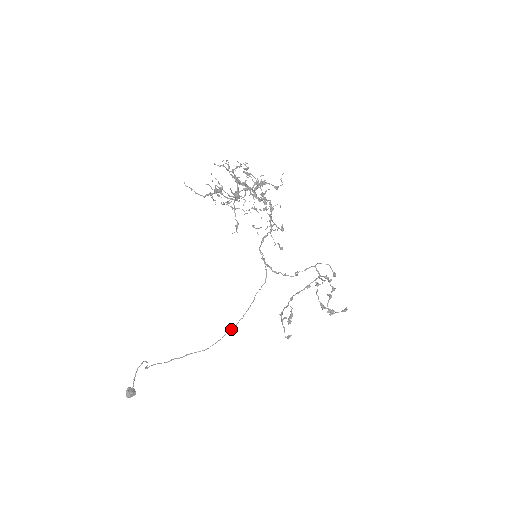
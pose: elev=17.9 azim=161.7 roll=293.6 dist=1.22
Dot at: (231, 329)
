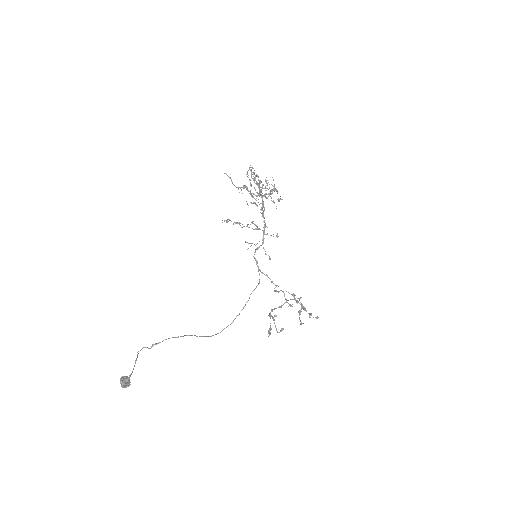
Dot at: (228, 325)
